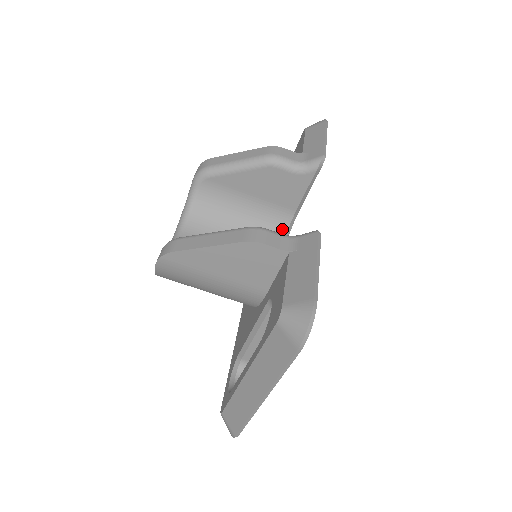
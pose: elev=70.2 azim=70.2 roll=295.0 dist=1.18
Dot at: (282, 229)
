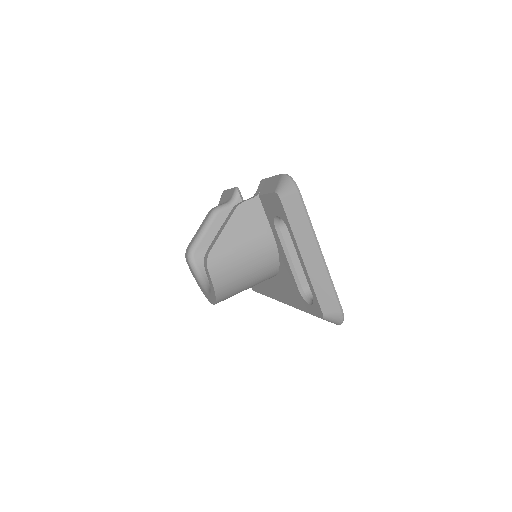
Dot at: occluded
